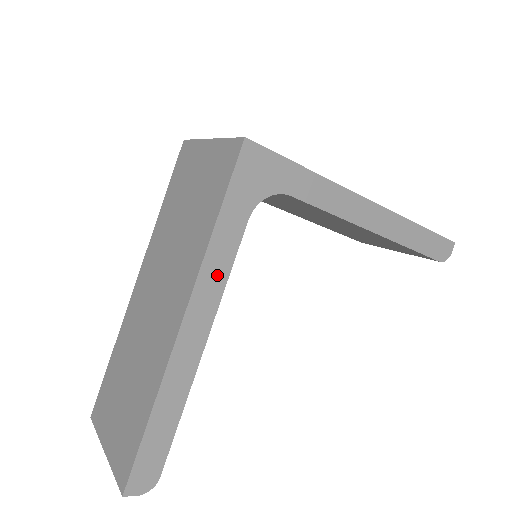
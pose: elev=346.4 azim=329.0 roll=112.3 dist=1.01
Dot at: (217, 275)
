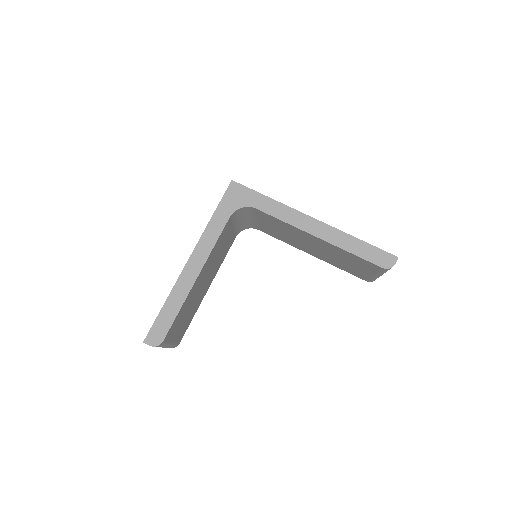
Dot at: (210, 241)
